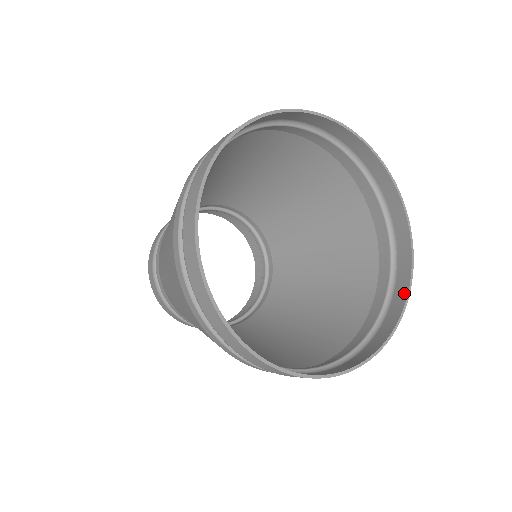
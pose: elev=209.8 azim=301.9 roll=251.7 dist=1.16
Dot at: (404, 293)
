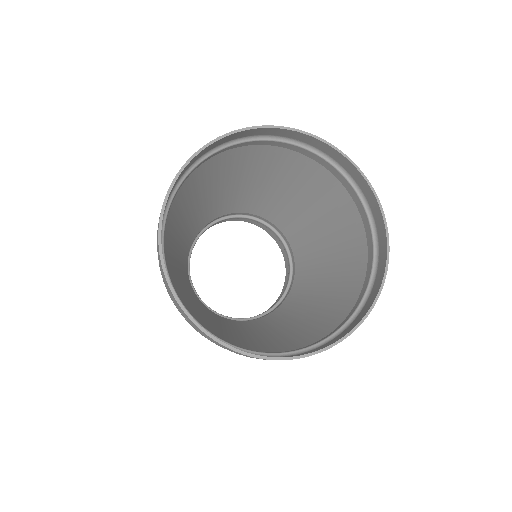
Dot at: (368, 307)
